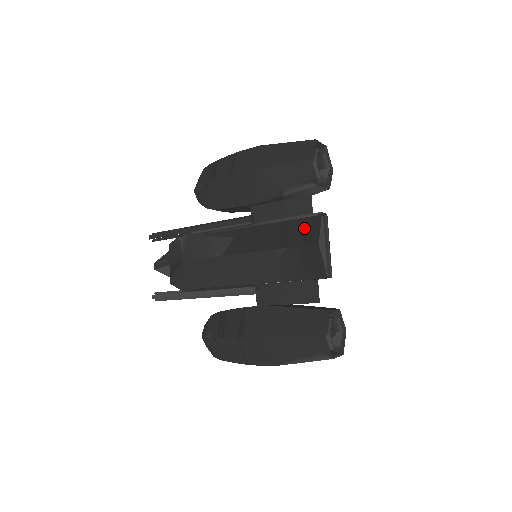
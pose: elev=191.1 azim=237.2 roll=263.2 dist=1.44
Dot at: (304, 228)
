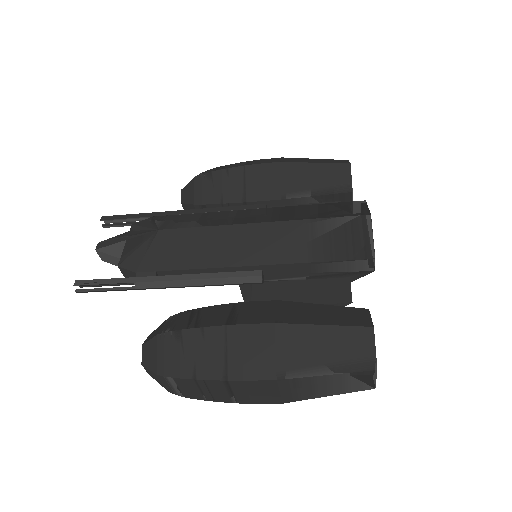
Dot at: (347, 207)
